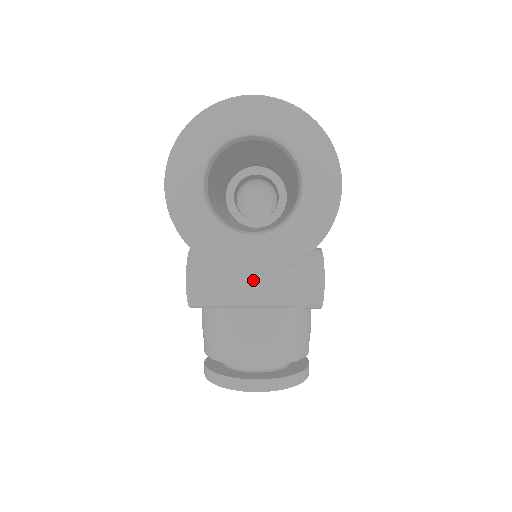
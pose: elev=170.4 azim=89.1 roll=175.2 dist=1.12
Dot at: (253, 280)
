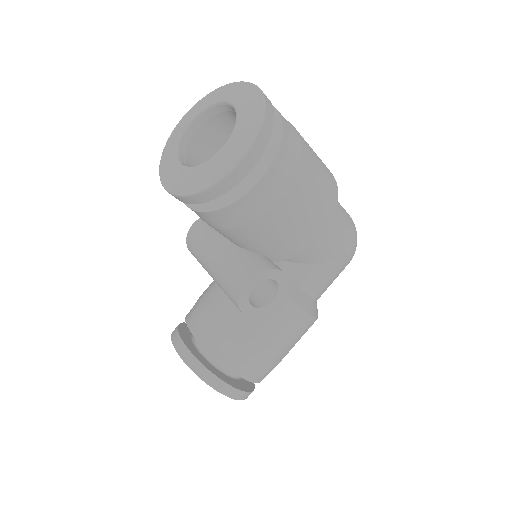
Dot at: (218, 248)
